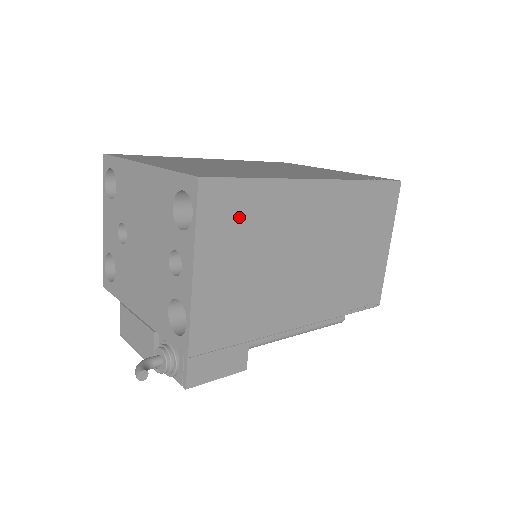
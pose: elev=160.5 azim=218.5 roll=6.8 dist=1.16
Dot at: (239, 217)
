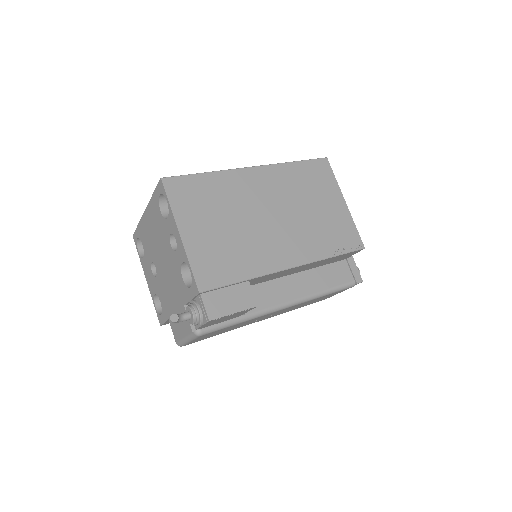
Dot at: (200, 197)
